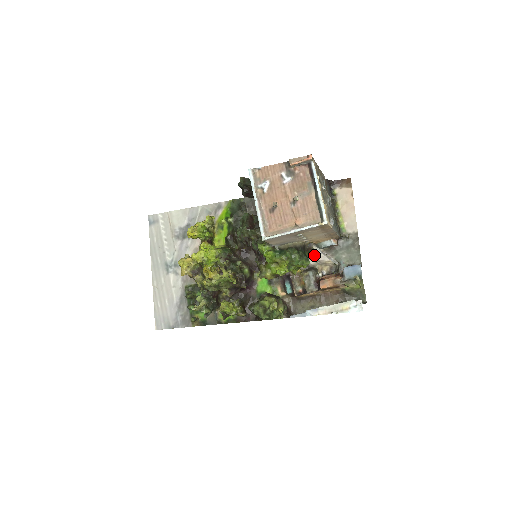
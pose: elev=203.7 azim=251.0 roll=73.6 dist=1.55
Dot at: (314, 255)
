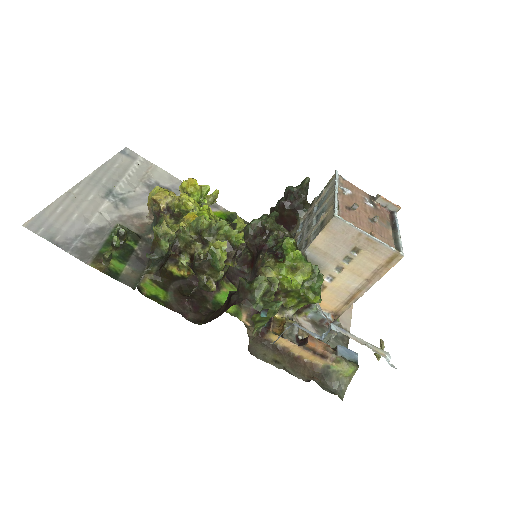
Dot at: (298, 317)
